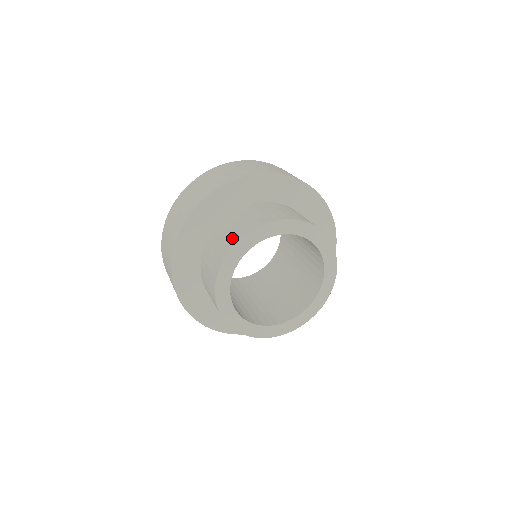
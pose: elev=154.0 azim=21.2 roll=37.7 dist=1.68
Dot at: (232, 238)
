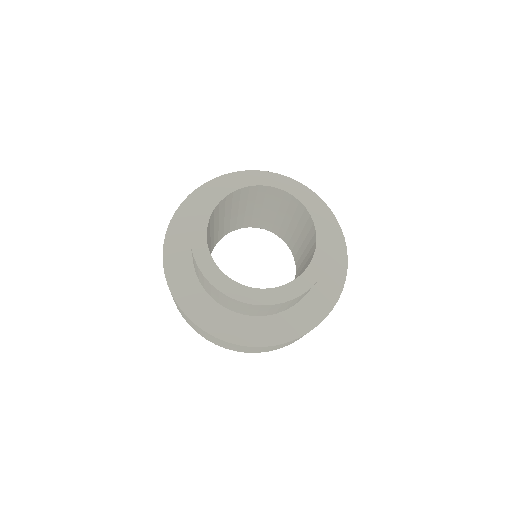
Dot at: occluded
